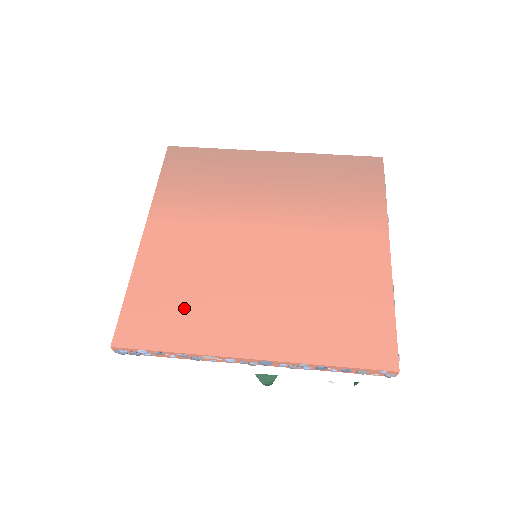
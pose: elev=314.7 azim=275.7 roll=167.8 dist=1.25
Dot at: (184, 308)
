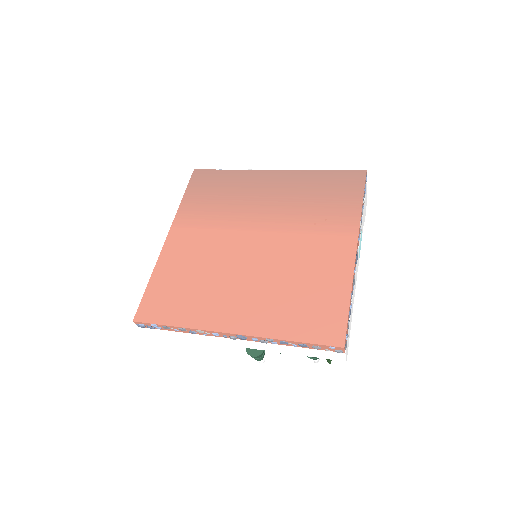
Dot at: (187, 294)
